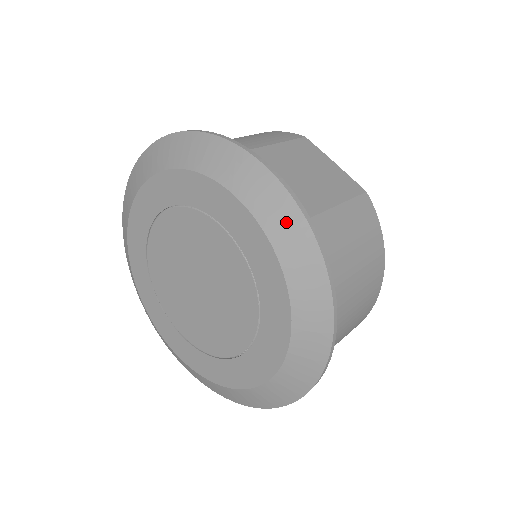
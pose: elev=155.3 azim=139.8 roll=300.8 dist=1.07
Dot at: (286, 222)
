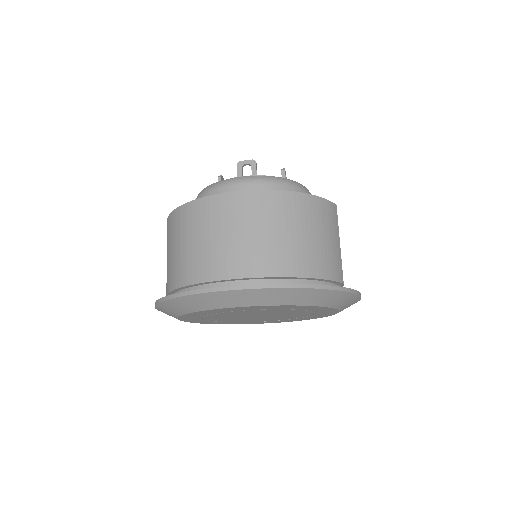
Dot at: occluded
